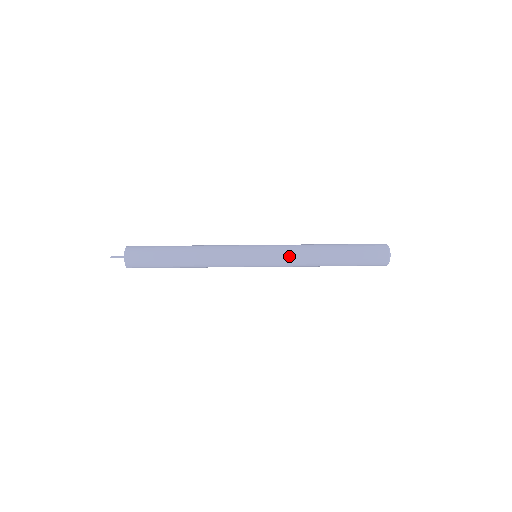
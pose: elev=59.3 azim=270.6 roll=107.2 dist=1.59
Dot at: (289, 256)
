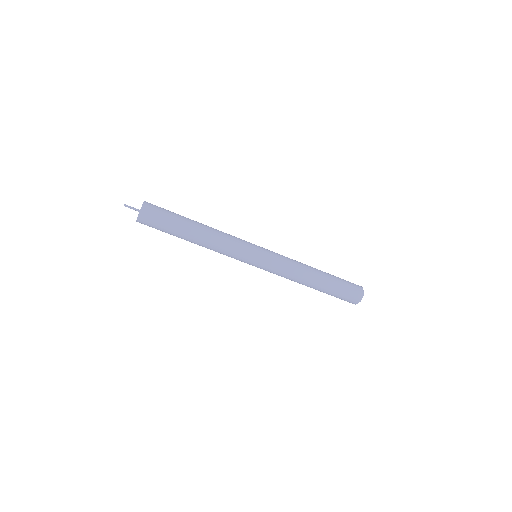
Dot at: (286, 267)
